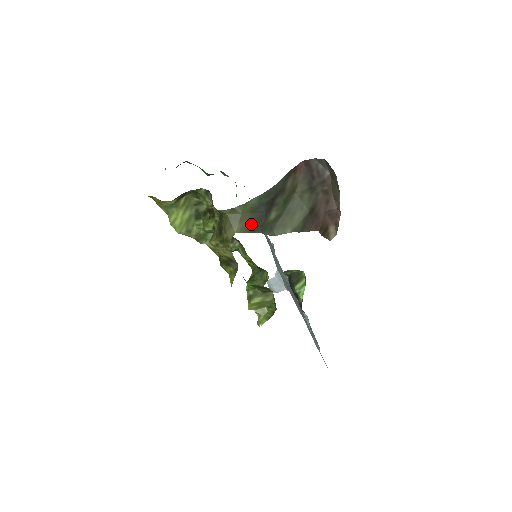
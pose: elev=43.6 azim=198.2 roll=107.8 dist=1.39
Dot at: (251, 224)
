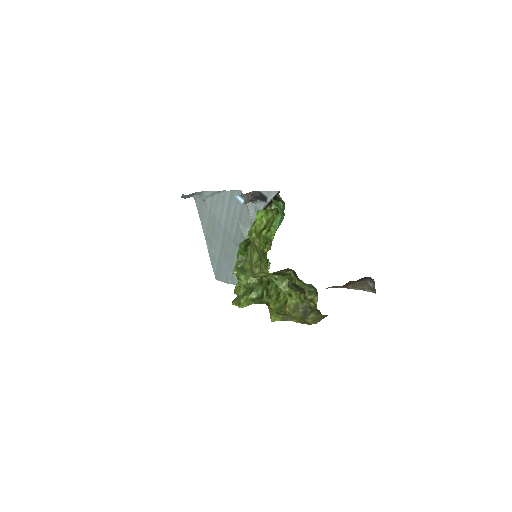
Dot at: occluded
